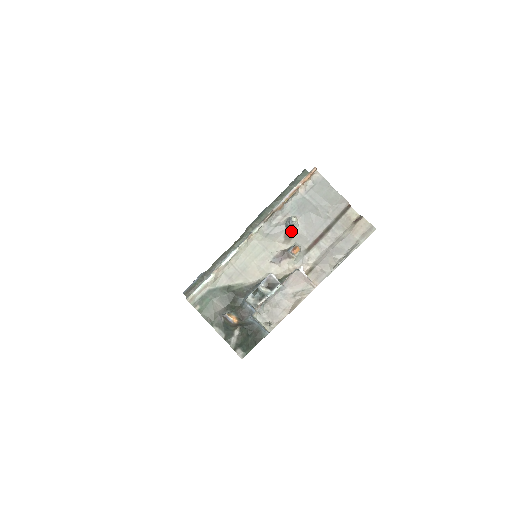
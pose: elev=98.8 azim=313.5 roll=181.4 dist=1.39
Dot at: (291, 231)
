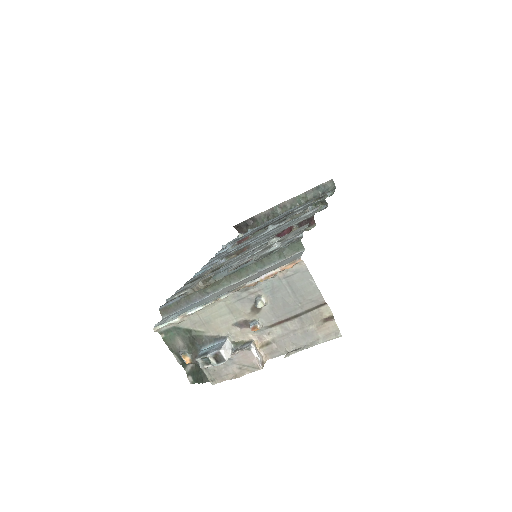
Dot at: occluded
